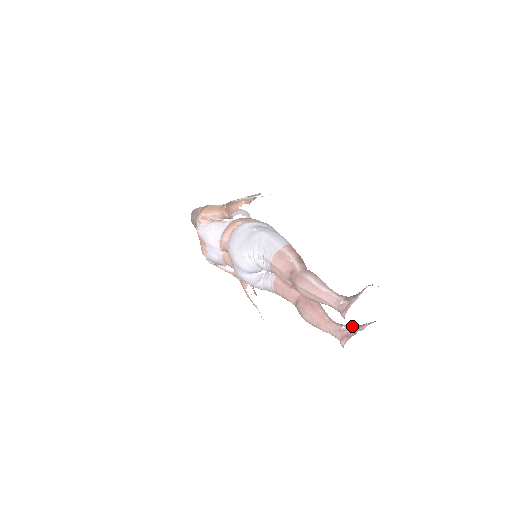
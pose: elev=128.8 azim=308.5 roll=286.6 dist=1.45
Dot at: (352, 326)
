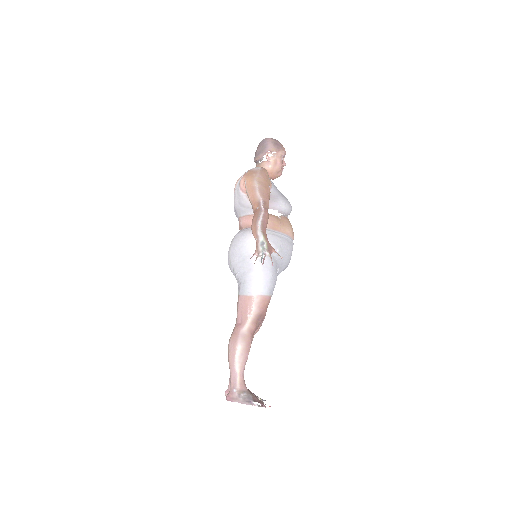
Dot at: occluded
